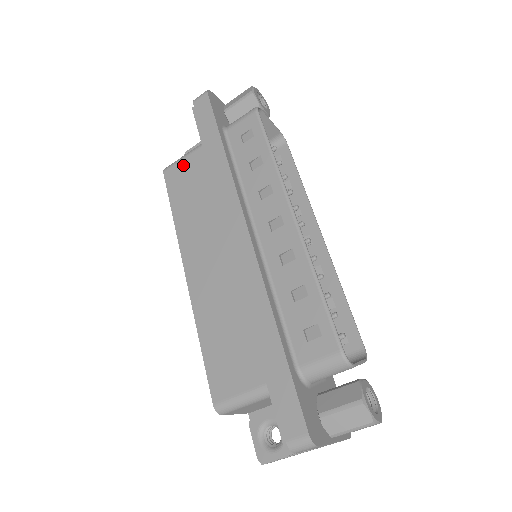
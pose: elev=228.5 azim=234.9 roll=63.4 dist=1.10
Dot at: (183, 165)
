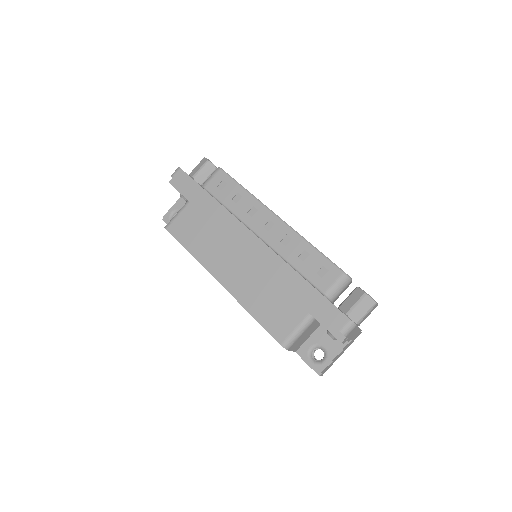
Dot at: (180, 219)
